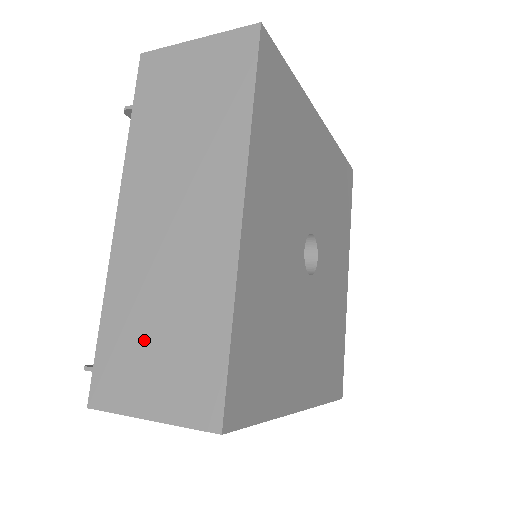
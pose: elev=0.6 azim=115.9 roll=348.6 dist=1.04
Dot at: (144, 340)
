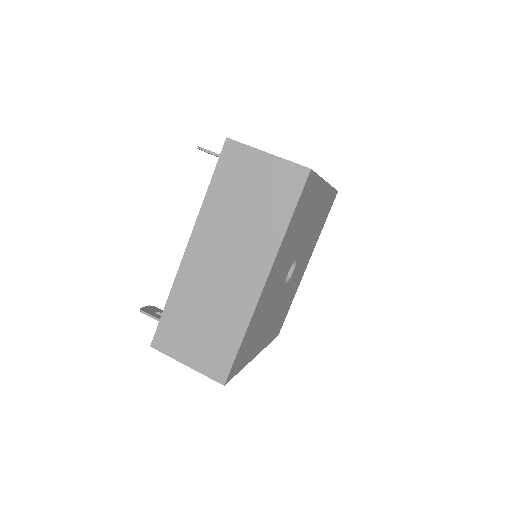
Dot at: (192, 325)
